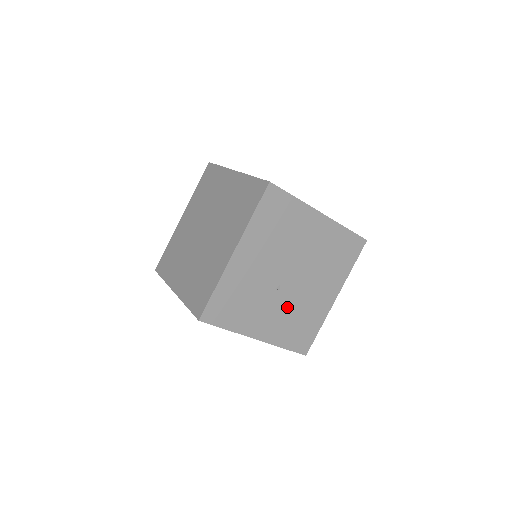
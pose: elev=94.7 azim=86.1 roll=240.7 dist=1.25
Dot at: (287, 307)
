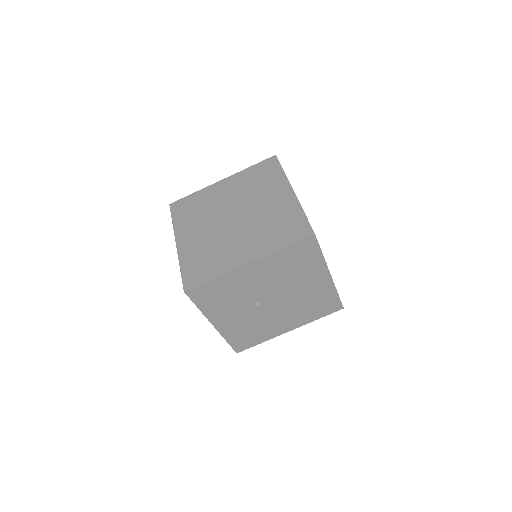
Dot at: (252, 318)
